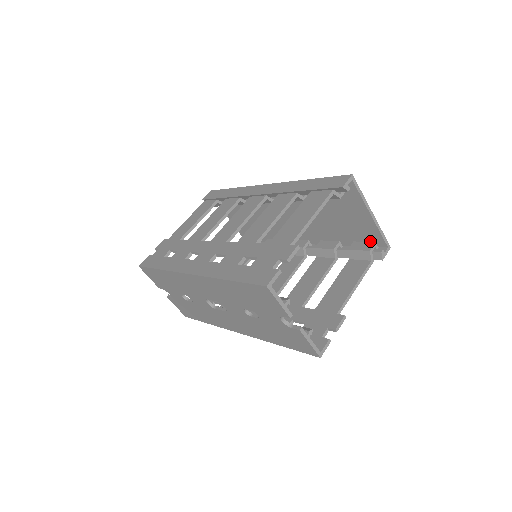
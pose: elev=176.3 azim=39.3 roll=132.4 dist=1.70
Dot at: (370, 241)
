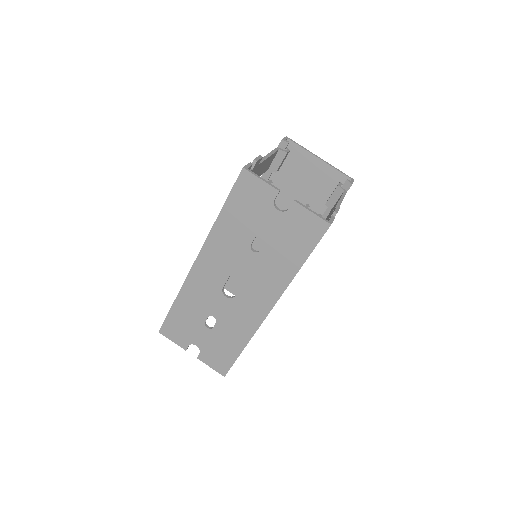
Dot at: occluded
